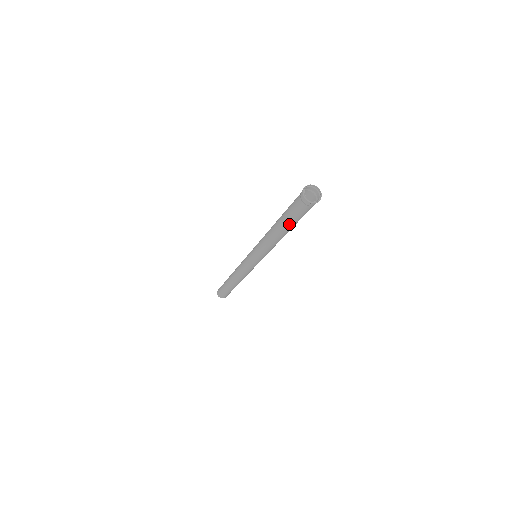
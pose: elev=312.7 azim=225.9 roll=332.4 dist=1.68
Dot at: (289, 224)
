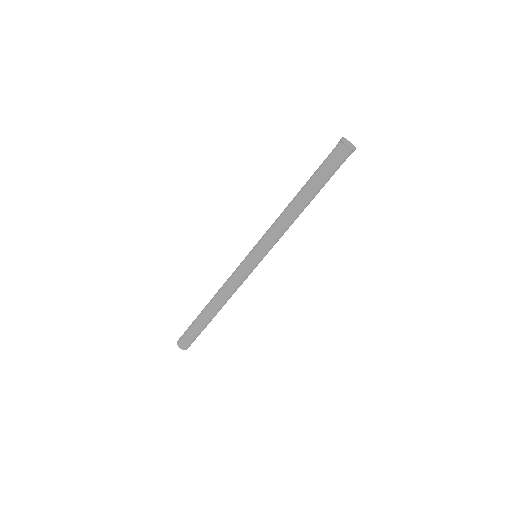
Dot at: (318, 185)
